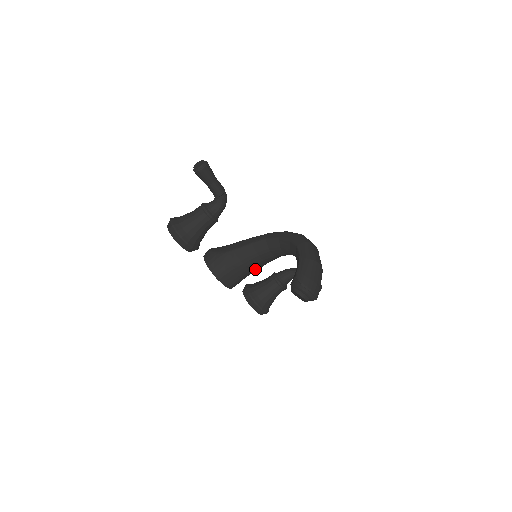
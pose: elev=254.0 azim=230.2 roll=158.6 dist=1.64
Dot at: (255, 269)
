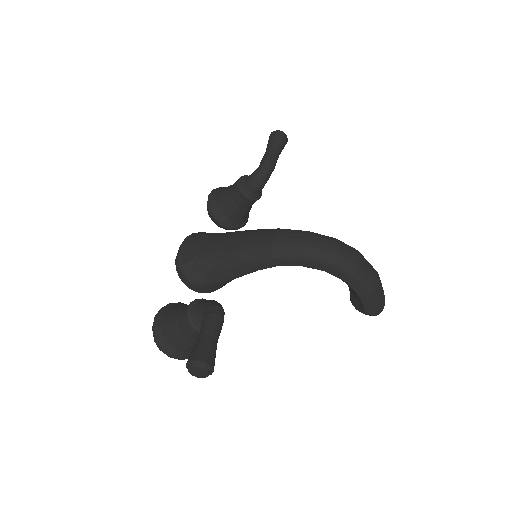
Dot at: occluded
